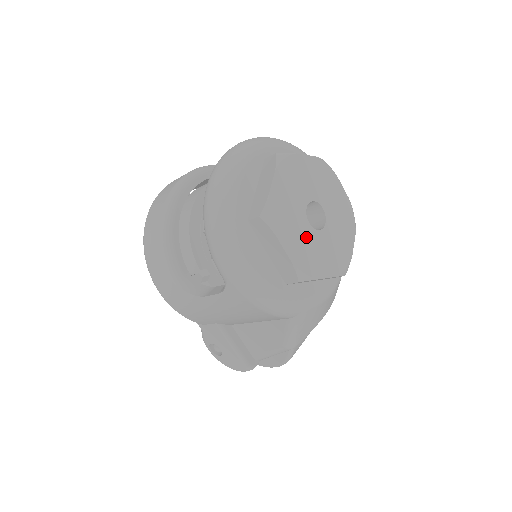
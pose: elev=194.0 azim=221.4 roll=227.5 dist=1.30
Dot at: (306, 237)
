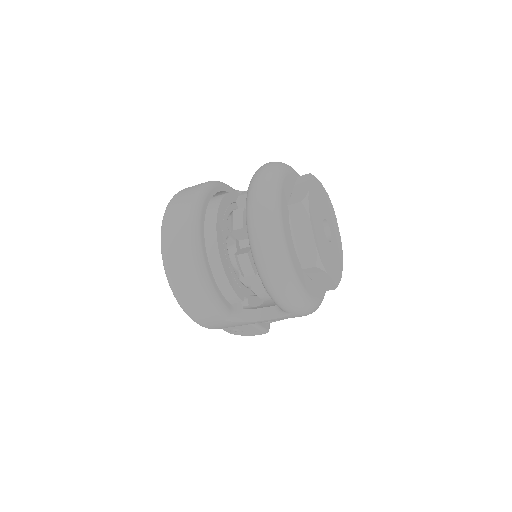
Dot at: (331, 254)
